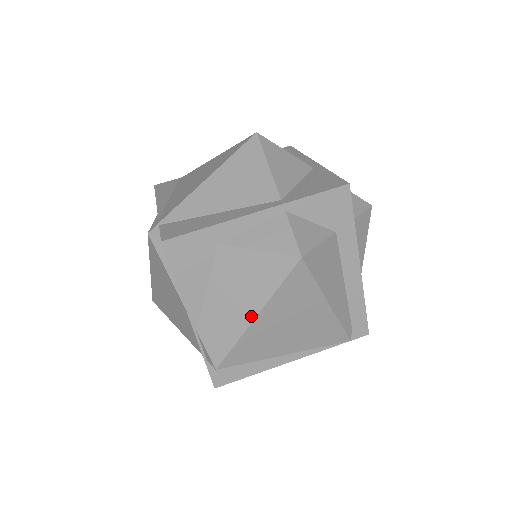
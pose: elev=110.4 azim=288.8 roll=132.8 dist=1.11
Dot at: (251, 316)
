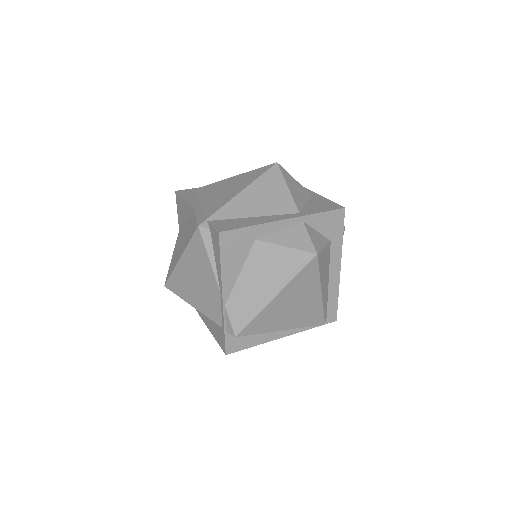
Dot at: (272, 295)
